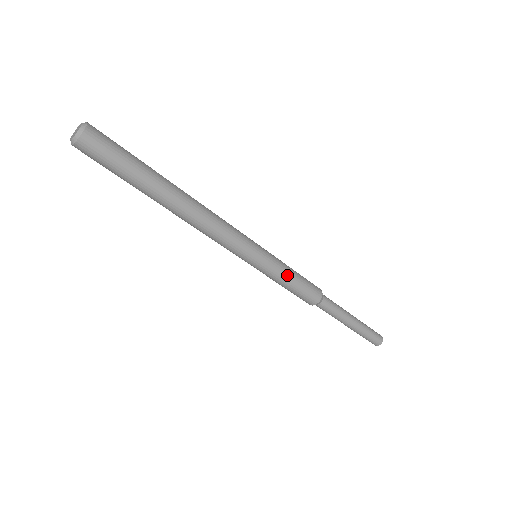
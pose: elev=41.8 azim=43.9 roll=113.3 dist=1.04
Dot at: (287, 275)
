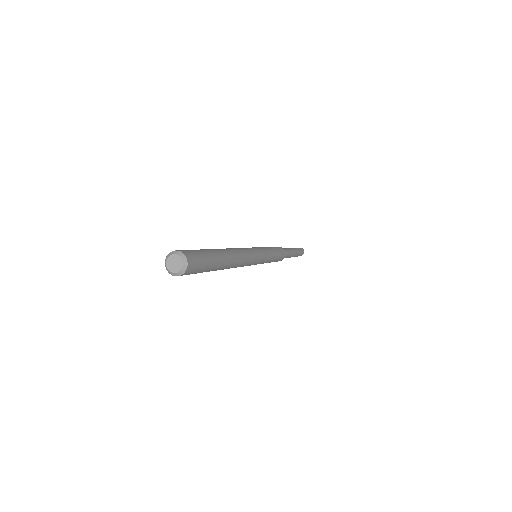
Dot at: (271, 260)
